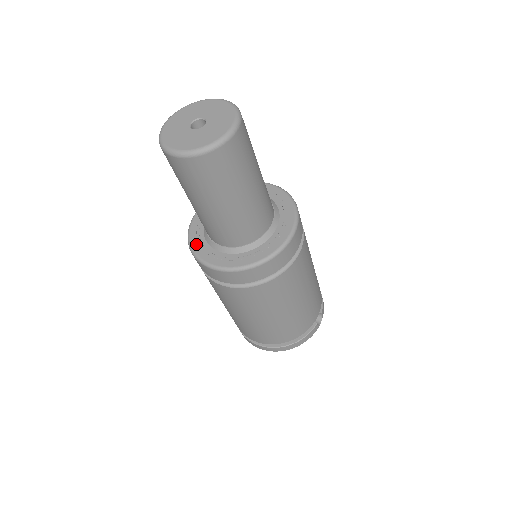
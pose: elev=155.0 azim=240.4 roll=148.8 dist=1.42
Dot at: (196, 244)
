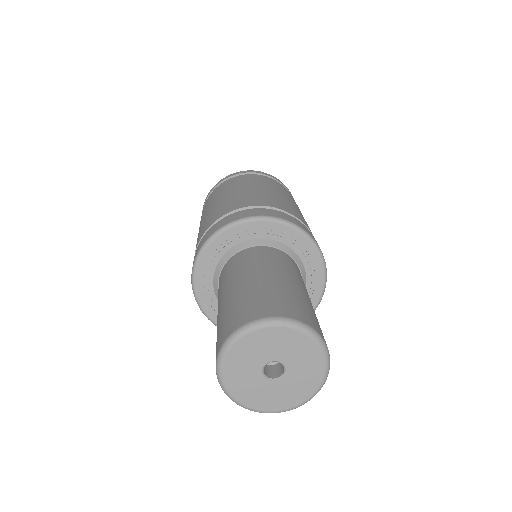
Dot at: occluded
